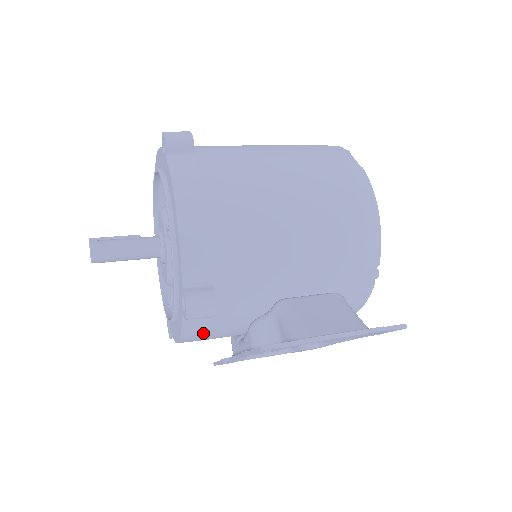
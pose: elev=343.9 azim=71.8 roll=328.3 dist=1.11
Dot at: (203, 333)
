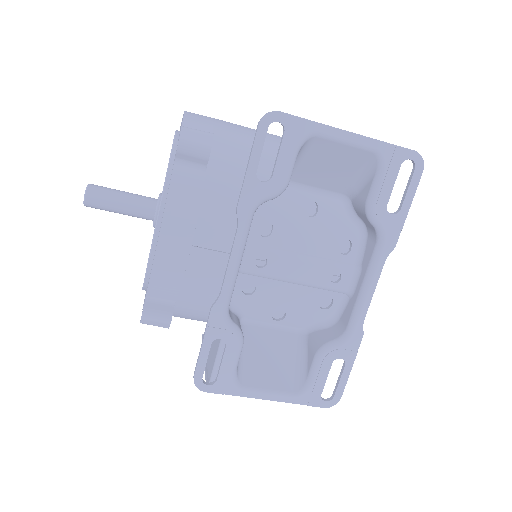
Dot at: (192, 211)
